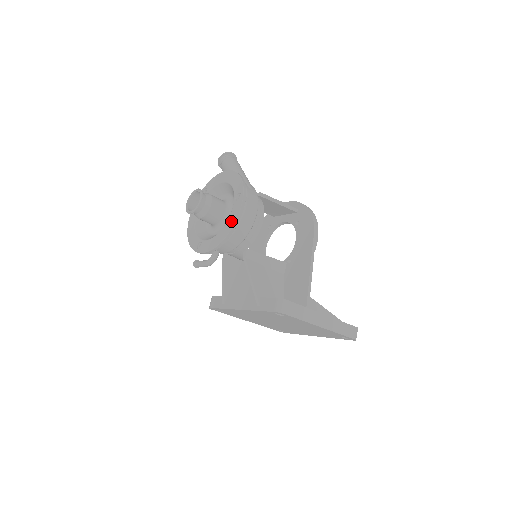
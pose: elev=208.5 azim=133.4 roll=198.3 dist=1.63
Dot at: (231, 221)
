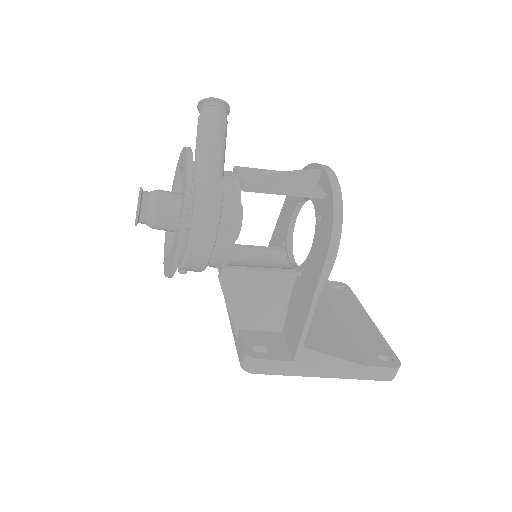
Dot at: (171, 257)
